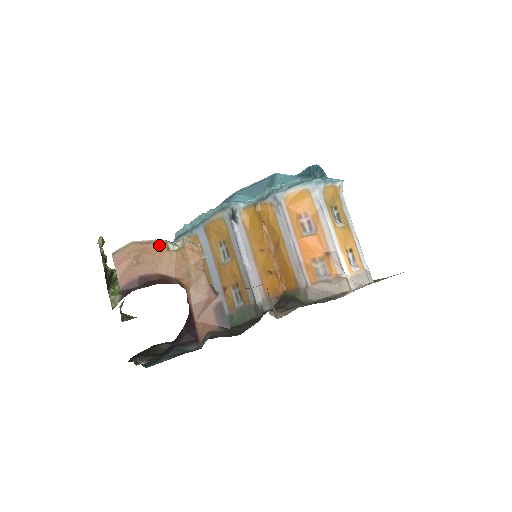
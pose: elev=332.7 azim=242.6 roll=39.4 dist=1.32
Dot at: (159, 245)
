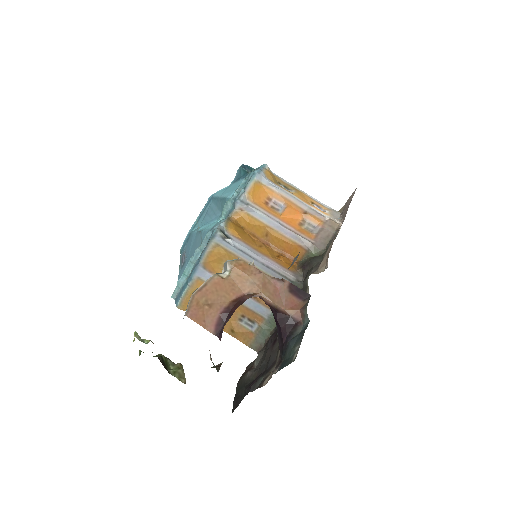
Dot at: (214, 281)
